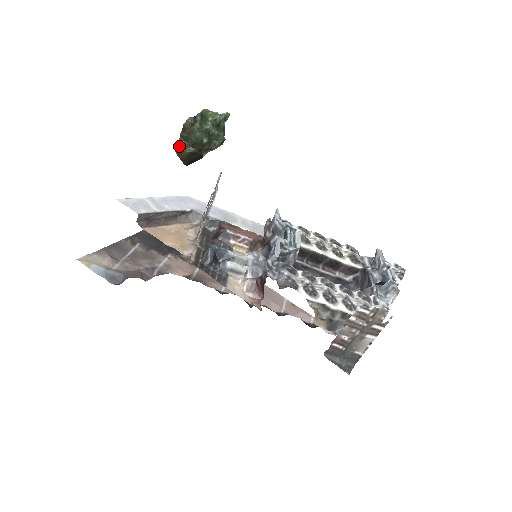
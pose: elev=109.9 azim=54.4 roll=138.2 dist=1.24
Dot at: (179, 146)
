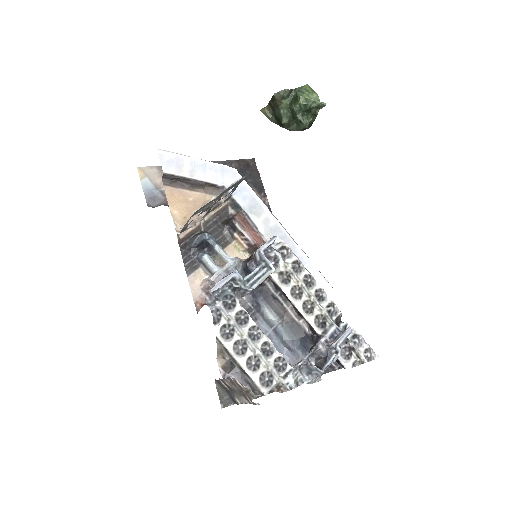
Dot at: (264, 111)
